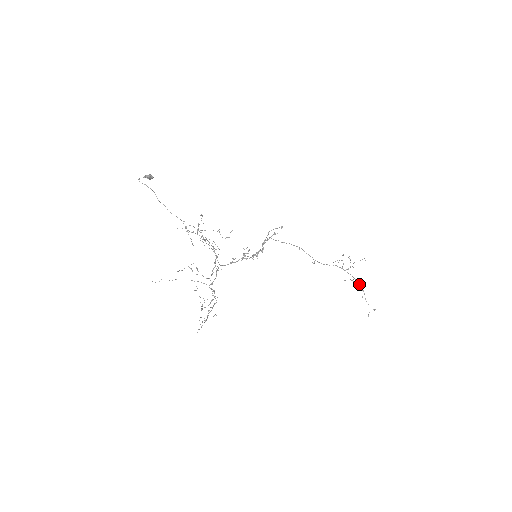
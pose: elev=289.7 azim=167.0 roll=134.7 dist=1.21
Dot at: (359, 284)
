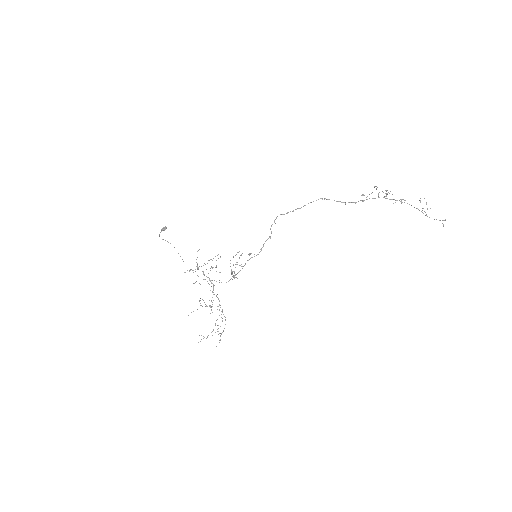
Dot at: (409, 204)
